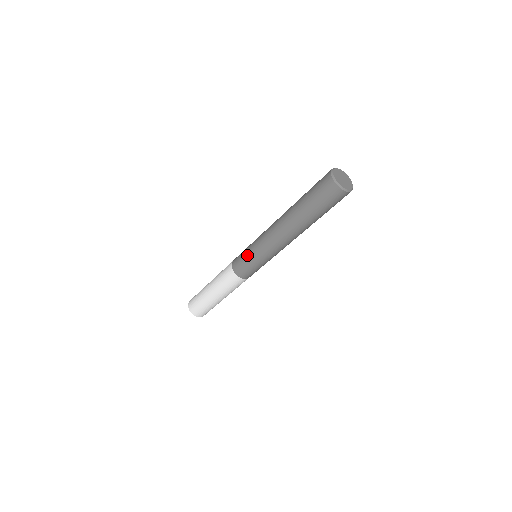
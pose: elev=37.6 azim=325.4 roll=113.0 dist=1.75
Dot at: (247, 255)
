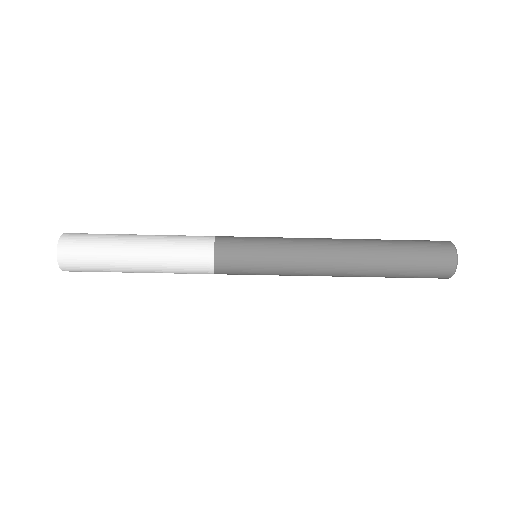
Dot at: (258, 263)
